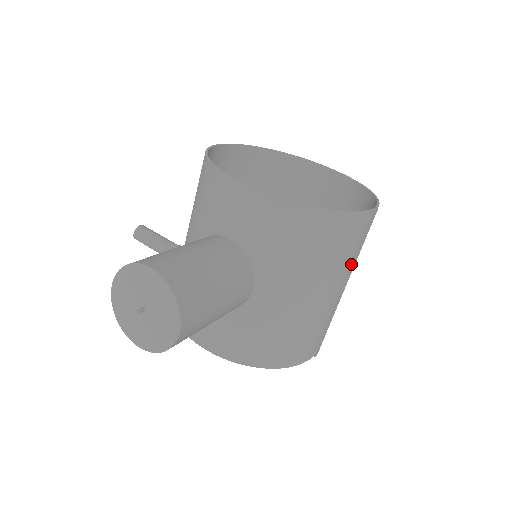
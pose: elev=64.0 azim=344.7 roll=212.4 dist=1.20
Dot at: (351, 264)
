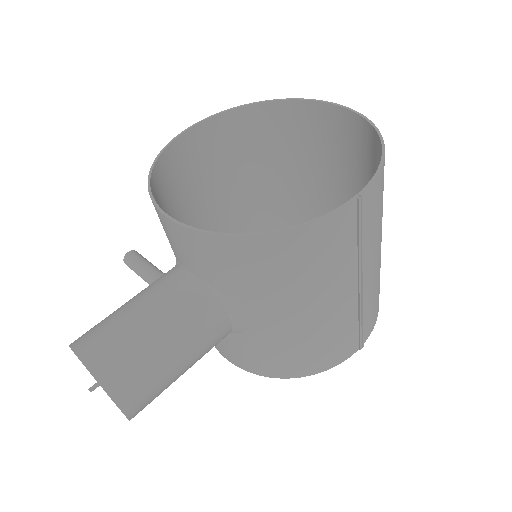
Dot at: (356, 261)
